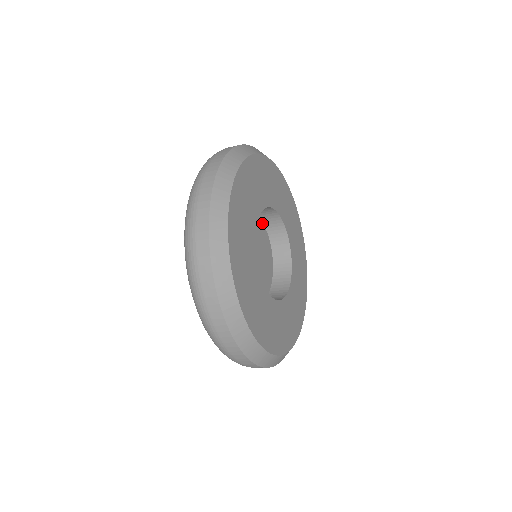
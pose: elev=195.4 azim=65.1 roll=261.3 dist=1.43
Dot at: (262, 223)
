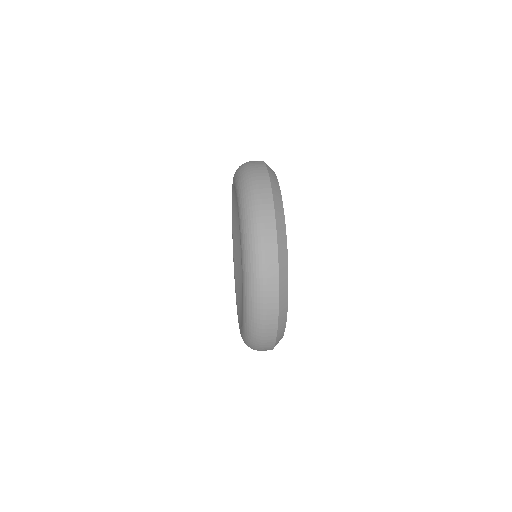
Dot at: occluded
